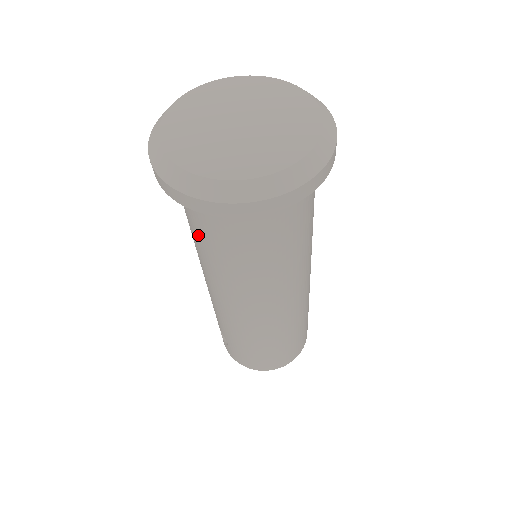
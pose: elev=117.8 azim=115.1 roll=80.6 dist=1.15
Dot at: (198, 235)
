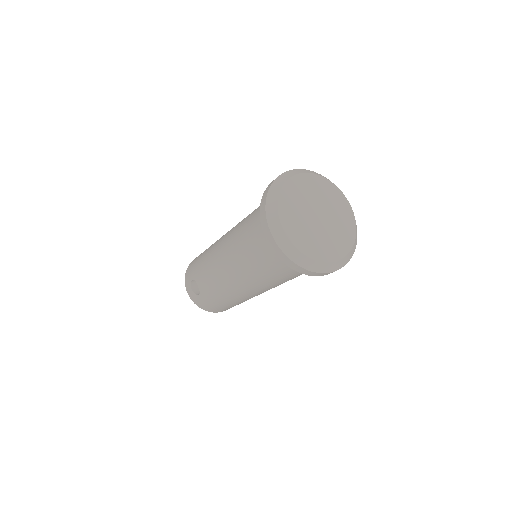
Dot at: (258, 260)
